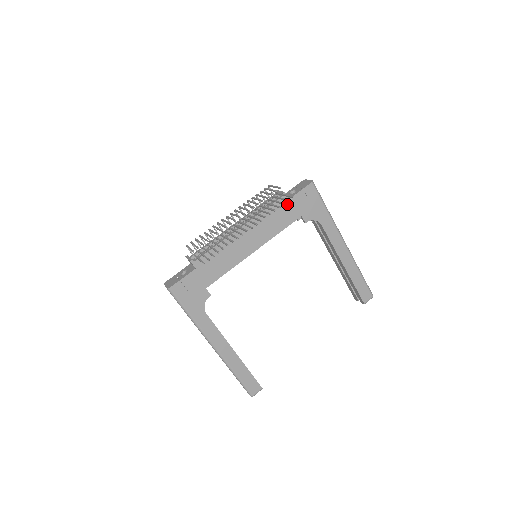
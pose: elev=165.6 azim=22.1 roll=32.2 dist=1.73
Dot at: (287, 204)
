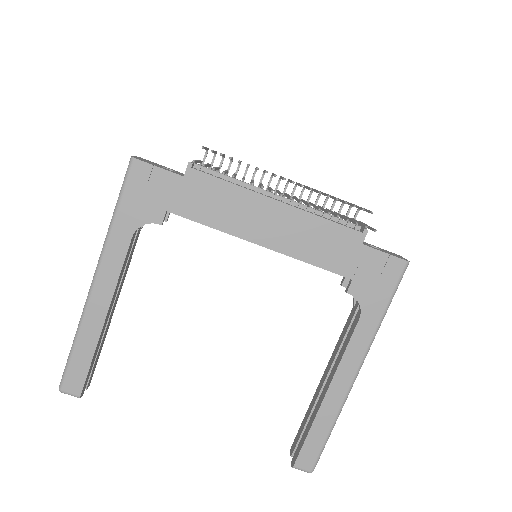
Dot at: (355, 246)
